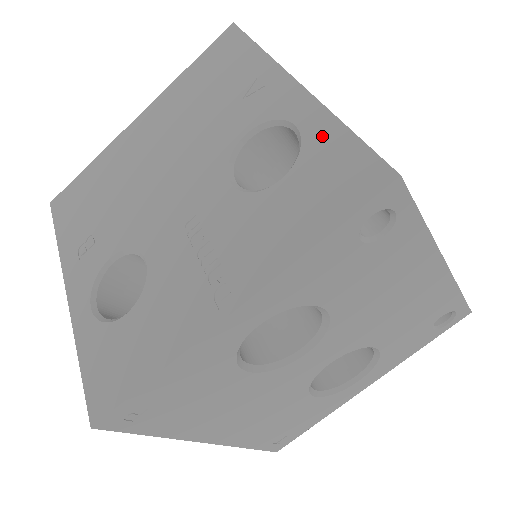
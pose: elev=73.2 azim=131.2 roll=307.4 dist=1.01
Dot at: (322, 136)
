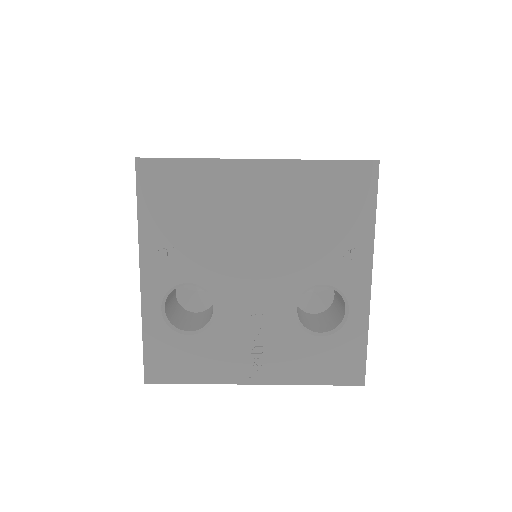
Dot at: (355, 333)
